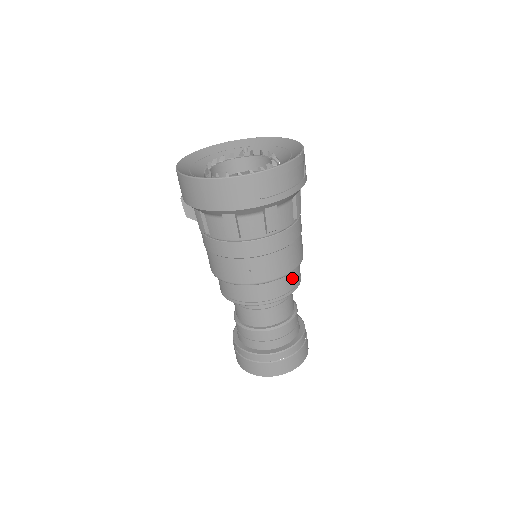
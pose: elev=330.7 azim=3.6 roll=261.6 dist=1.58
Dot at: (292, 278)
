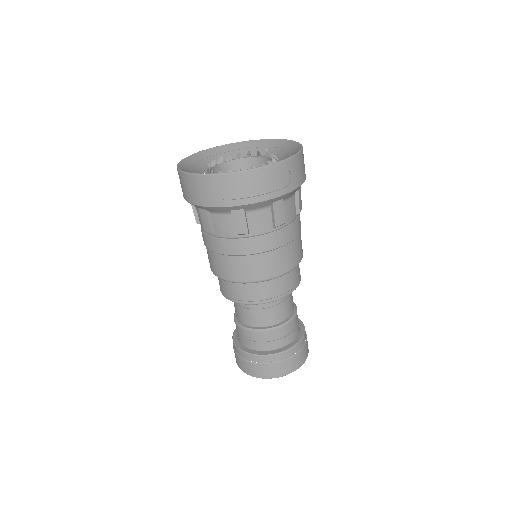
Dot at: (274, 286)
